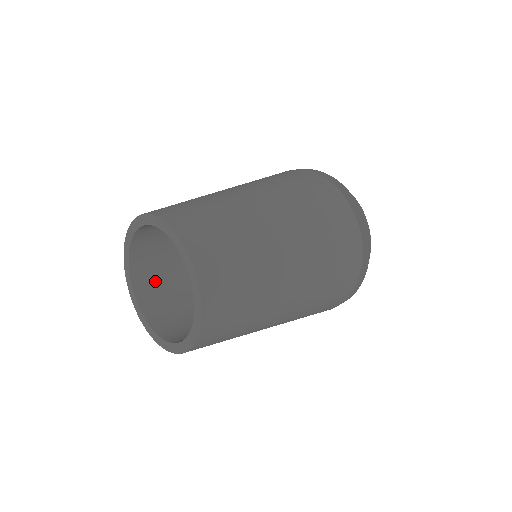
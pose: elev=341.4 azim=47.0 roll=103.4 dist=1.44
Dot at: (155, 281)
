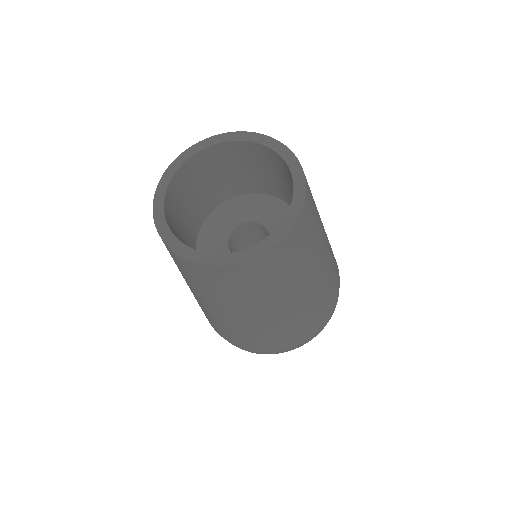
Dot at: (175, 224)
